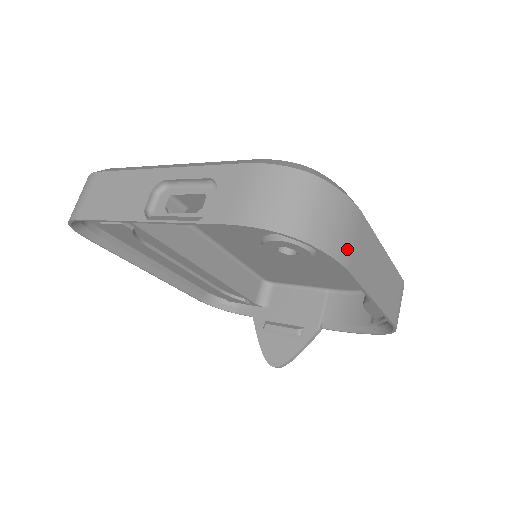
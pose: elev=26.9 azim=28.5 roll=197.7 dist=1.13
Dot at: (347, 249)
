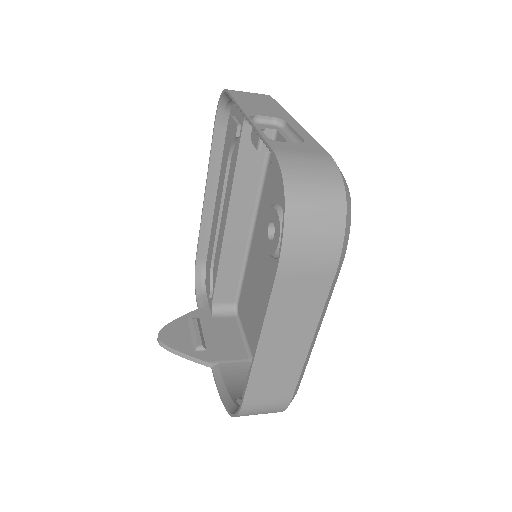
Dot at: (296, 263)
